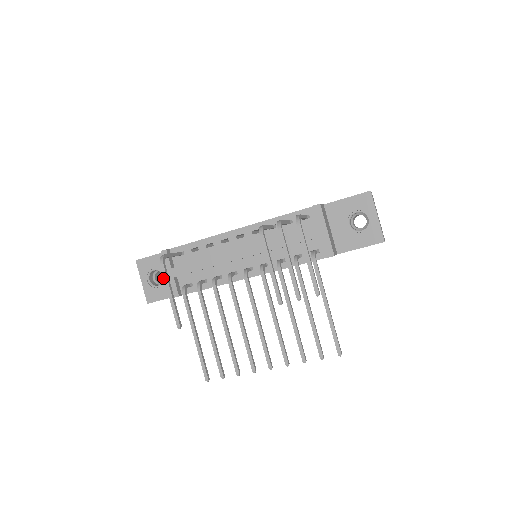
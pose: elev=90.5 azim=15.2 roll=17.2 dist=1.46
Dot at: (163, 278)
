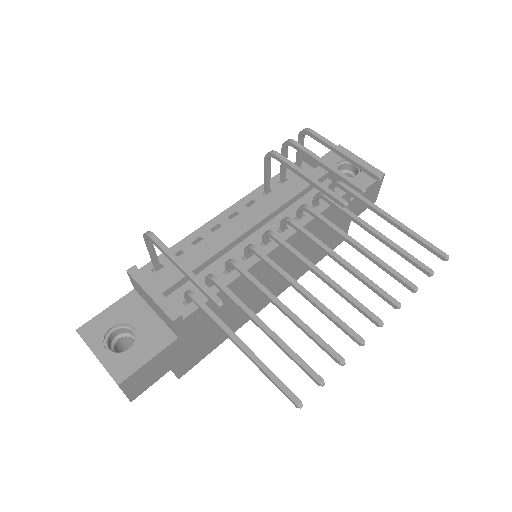
Dot at: (134, 333)
